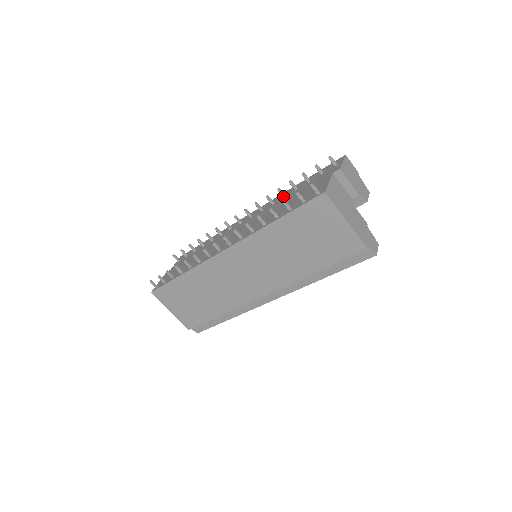
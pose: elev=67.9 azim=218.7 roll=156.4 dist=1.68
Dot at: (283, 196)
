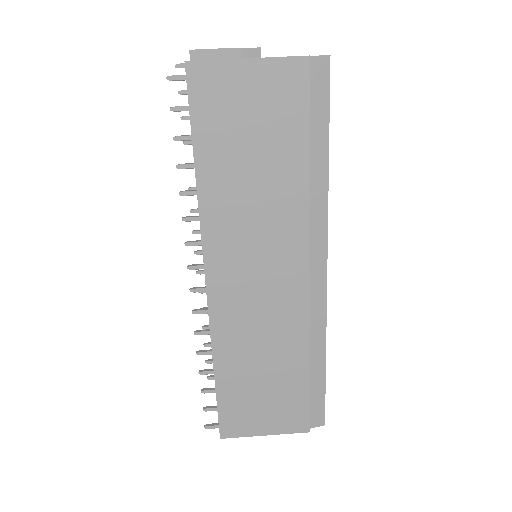
Dot at: occluded
